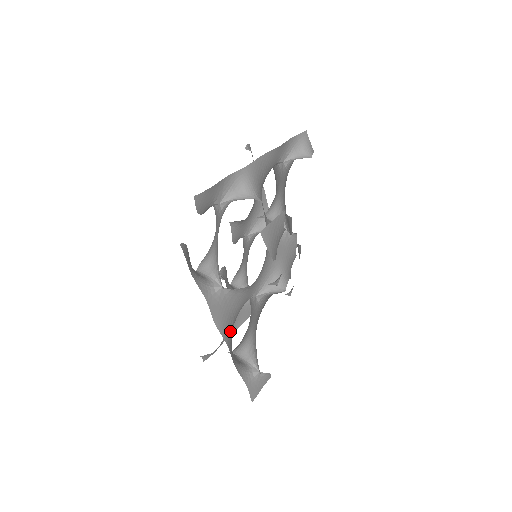
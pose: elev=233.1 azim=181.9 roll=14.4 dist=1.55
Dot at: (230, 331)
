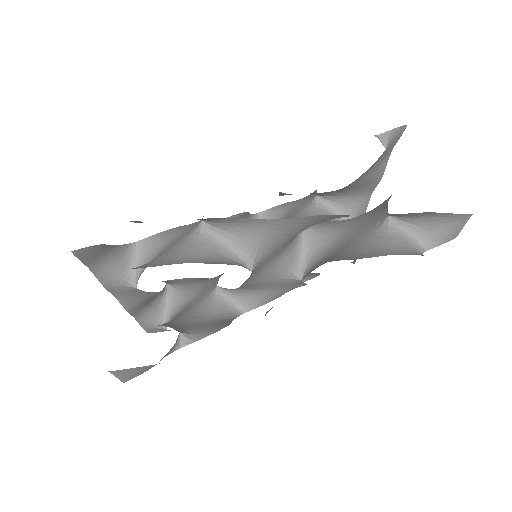
Dot at: (147, 298)
